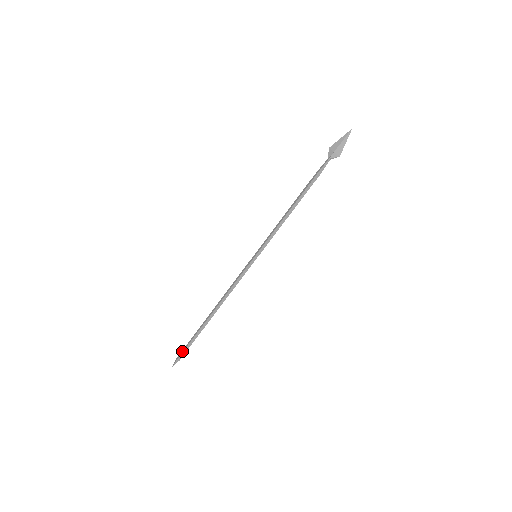
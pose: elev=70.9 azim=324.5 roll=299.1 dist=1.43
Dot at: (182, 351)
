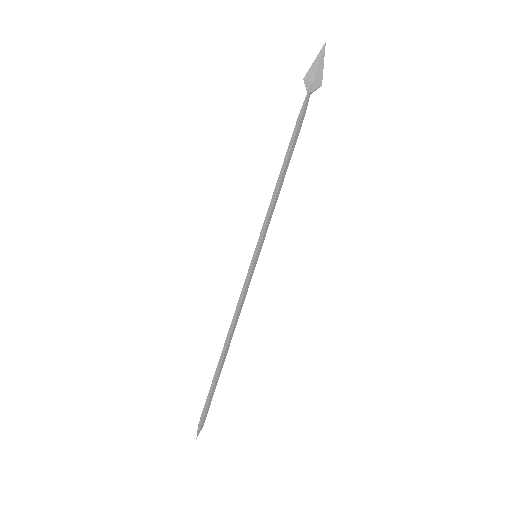
Dot at: (203, 414)
